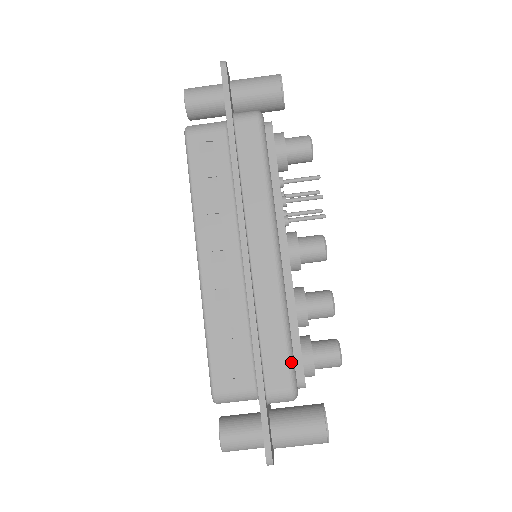
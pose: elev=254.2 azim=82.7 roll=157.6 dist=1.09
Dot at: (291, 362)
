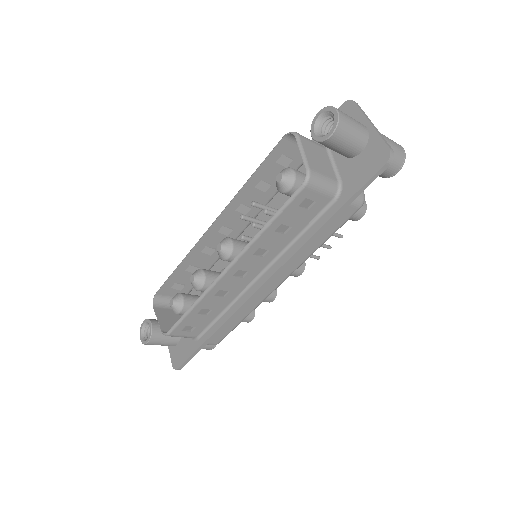
Dot at: occluded
